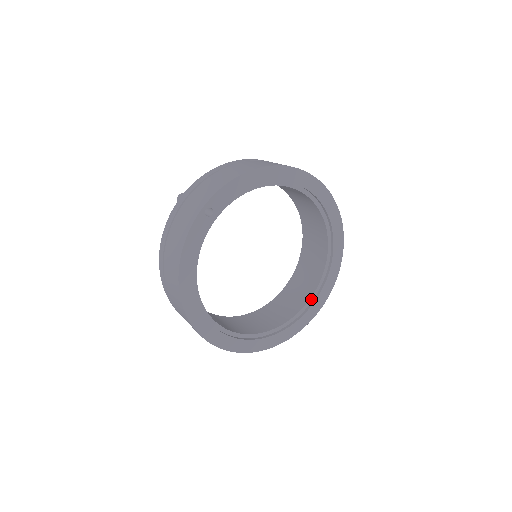
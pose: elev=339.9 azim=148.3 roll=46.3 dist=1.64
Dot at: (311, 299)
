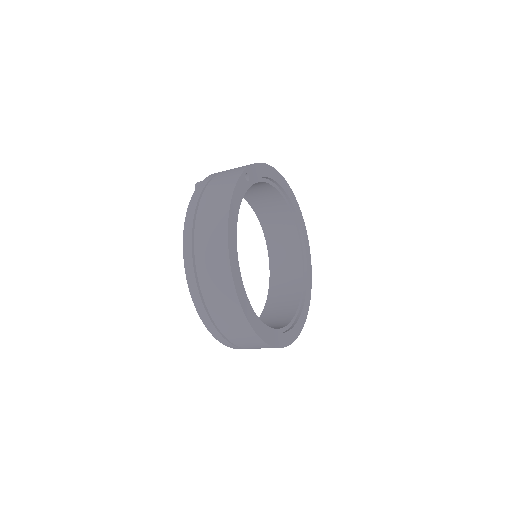
Dot at: (297, 312)
